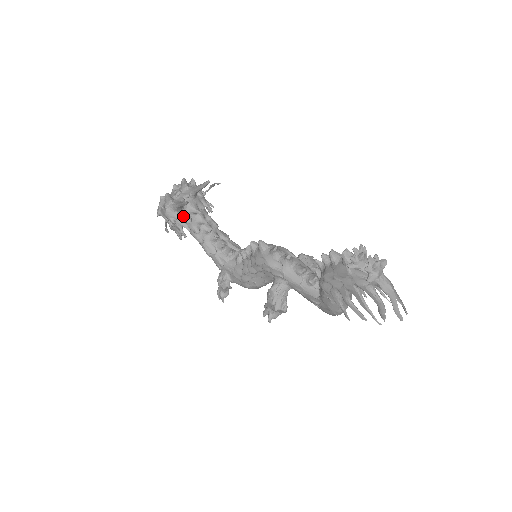
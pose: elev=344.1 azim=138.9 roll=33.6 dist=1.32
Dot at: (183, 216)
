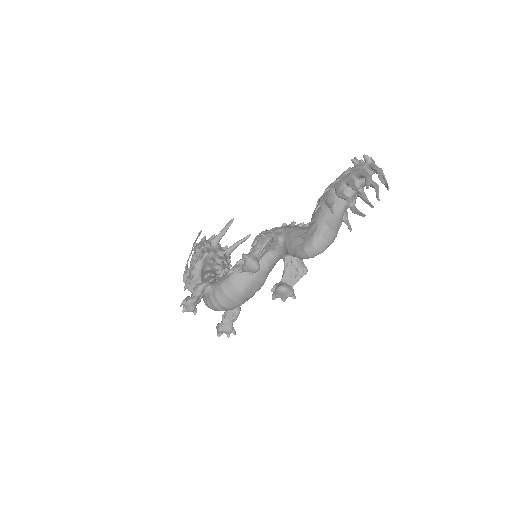
Dot at: (212, 249)
